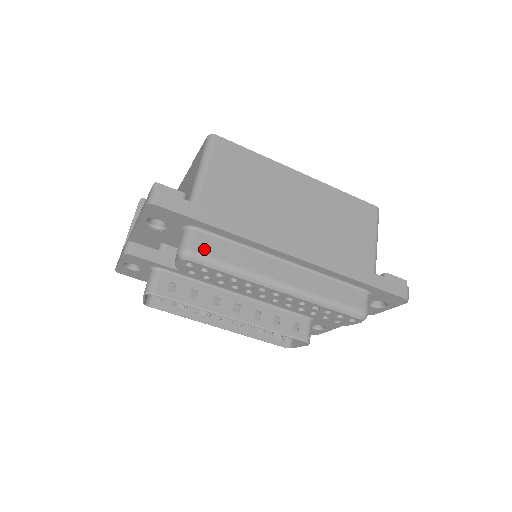
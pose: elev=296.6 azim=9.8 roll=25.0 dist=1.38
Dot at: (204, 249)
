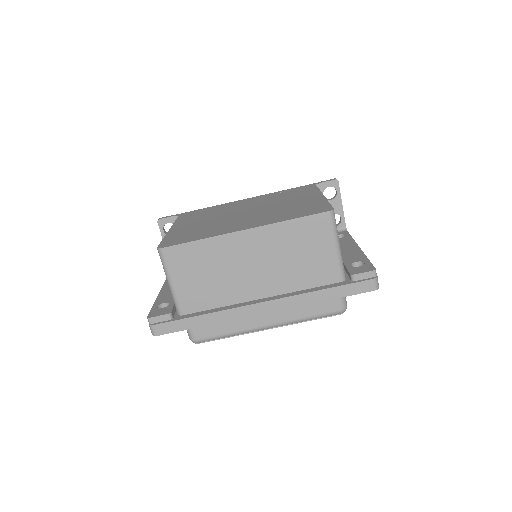
Dot at: (203, 335)
